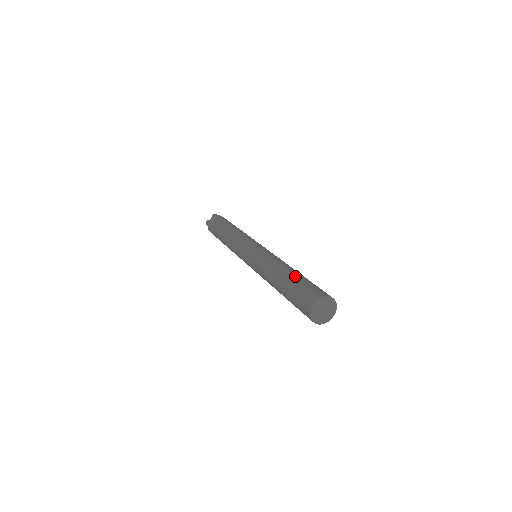
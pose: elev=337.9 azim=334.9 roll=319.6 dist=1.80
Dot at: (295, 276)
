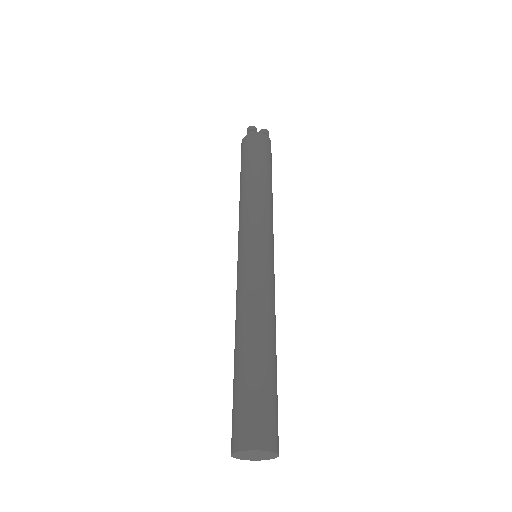
Dot at: (272, 369)
